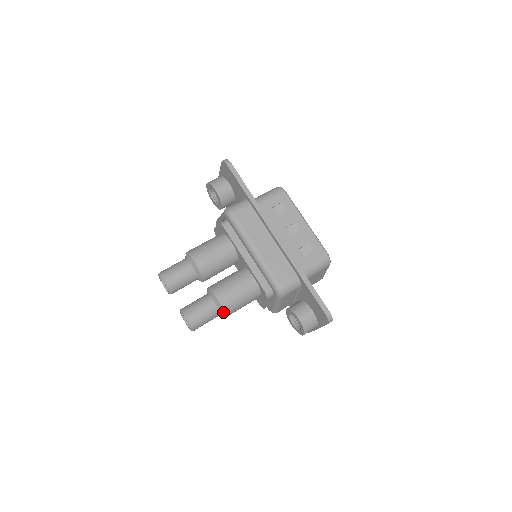
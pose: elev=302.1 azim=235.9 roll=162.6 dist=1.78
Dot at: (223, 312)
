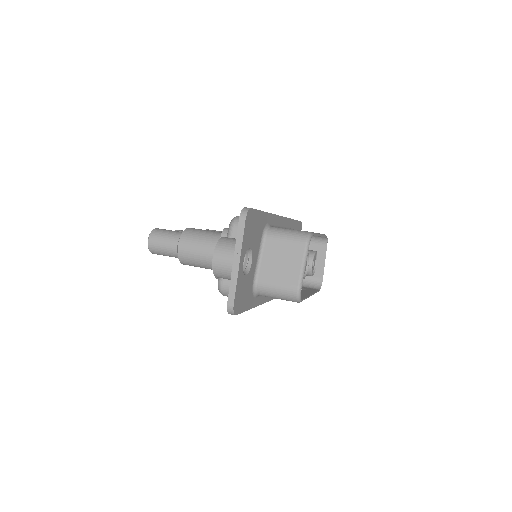
Dot at: (181, 235)
